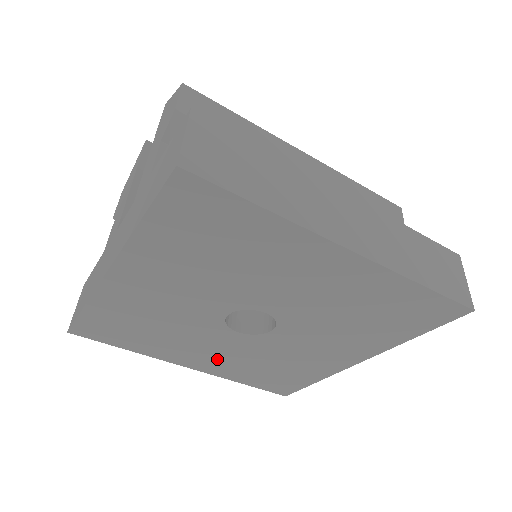
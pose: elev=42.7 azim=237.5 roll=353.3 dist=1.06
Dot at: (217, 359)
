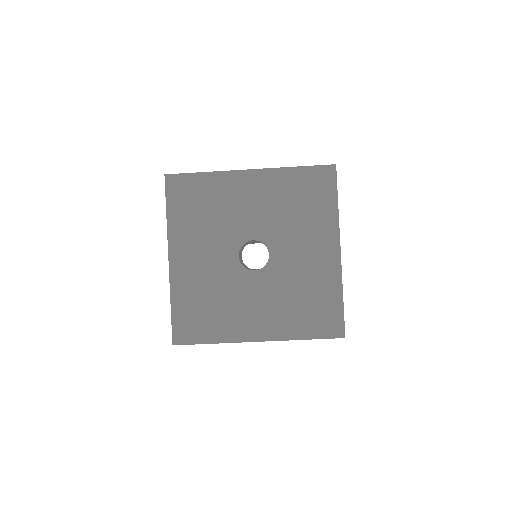
Dot at: (266, 314)
